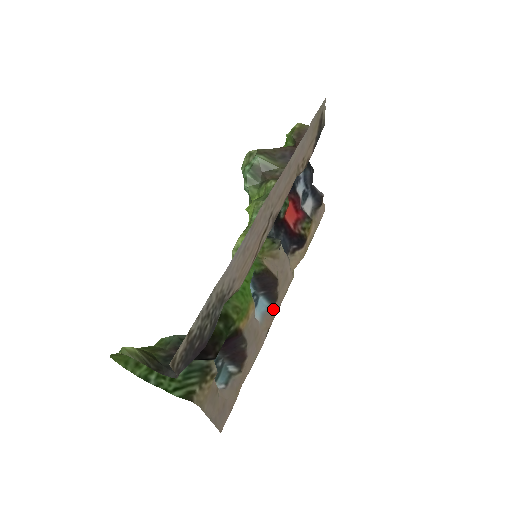
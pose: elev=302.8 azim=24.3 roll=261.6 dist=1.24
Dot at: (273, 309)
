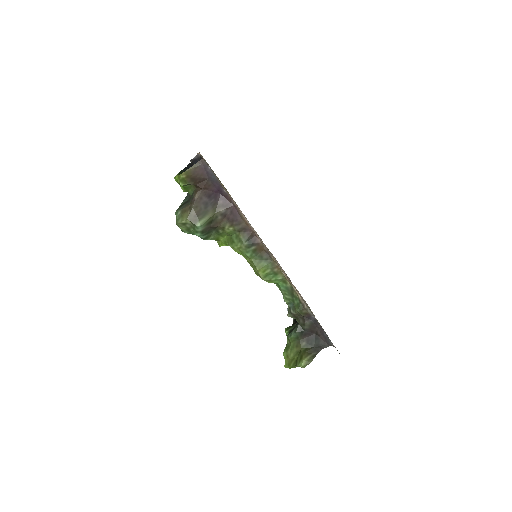
Dot at: occluded
